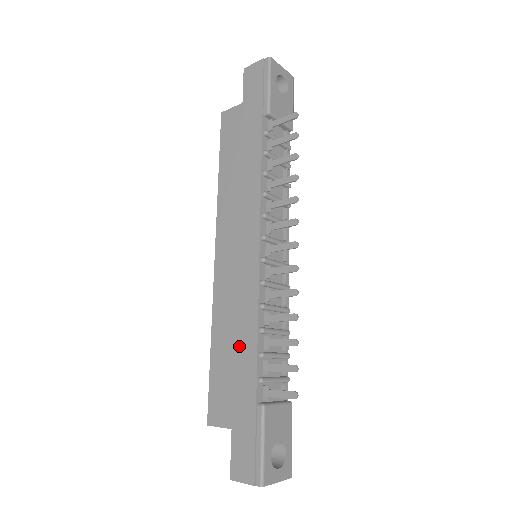
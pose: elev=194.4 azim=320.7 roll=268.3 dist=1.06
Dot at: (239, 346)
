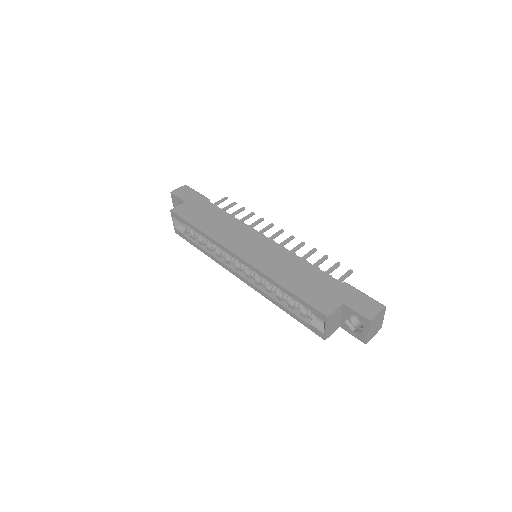
Dot at: (303, 273)
